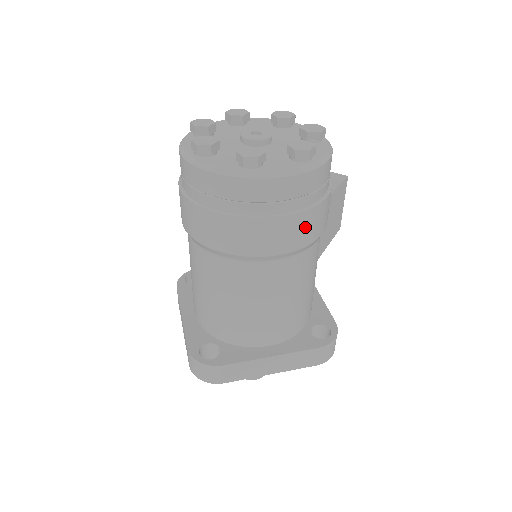
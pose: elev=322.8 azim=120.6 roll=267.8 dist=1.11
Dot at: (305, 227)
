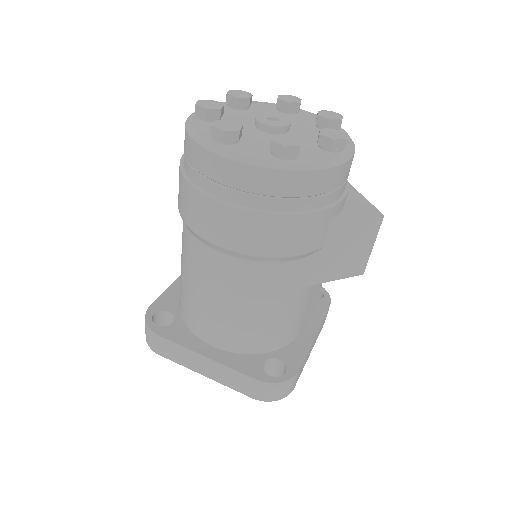
Dot at: (262, 233)
